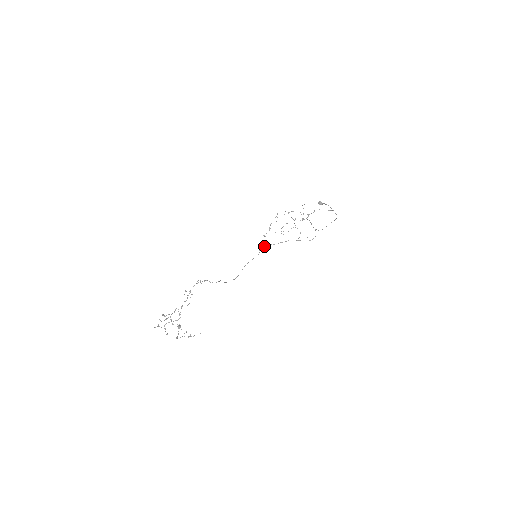
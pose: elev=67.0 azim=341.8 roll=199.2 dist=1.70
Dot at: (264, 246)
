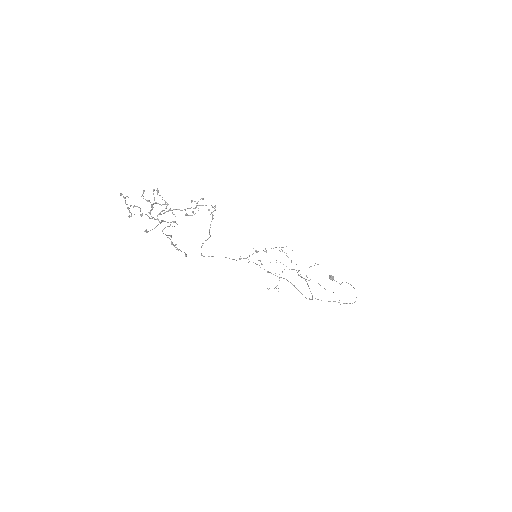
Dot at: (248, 259)
